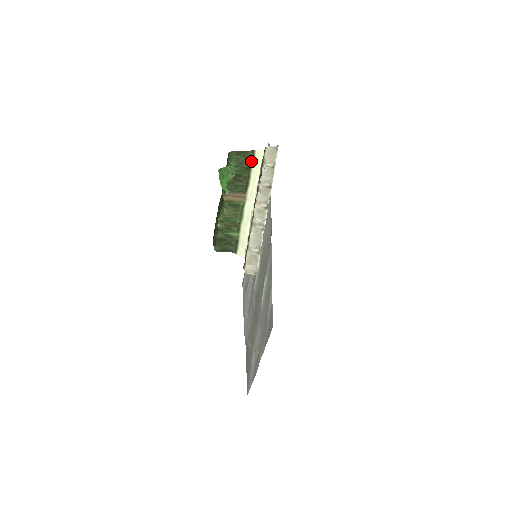
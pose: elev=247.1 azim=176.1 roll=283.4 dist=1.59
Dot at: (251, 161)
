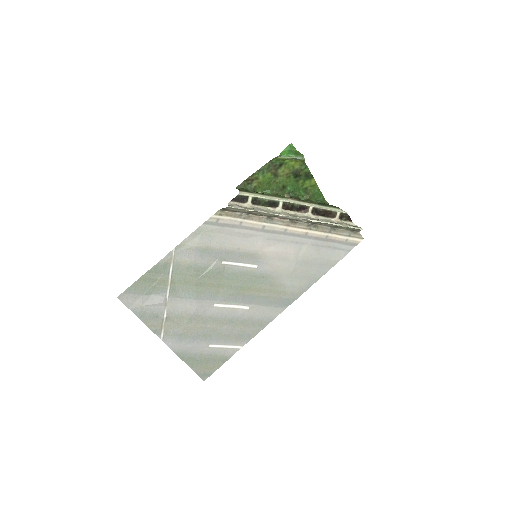
Dot at: (329, 206)
